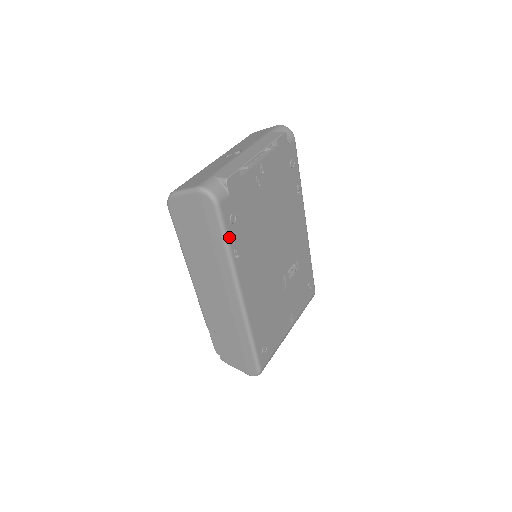
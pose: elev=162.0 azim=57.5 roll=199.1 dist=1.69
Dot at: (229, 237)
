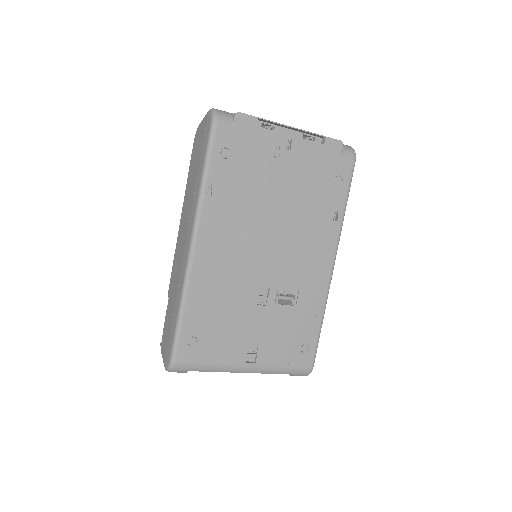
Dot at: (211, 166)
